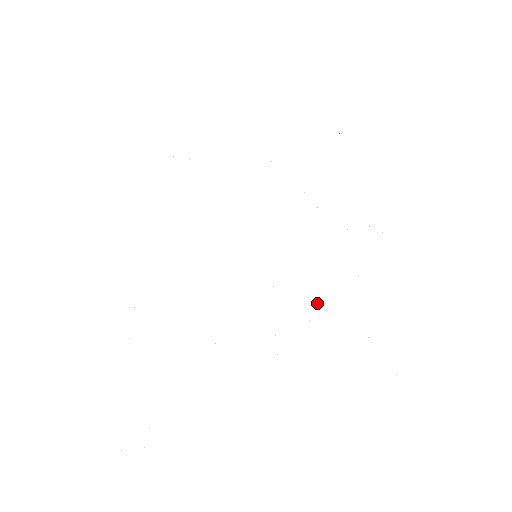
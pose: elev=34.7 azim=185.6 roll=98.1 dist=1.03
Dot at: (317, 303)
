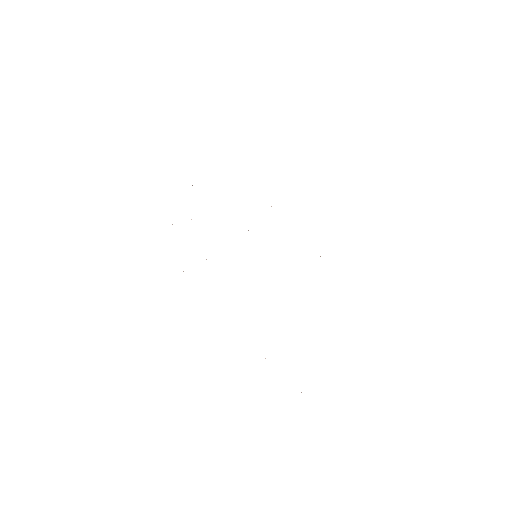
Dot at: occluded
